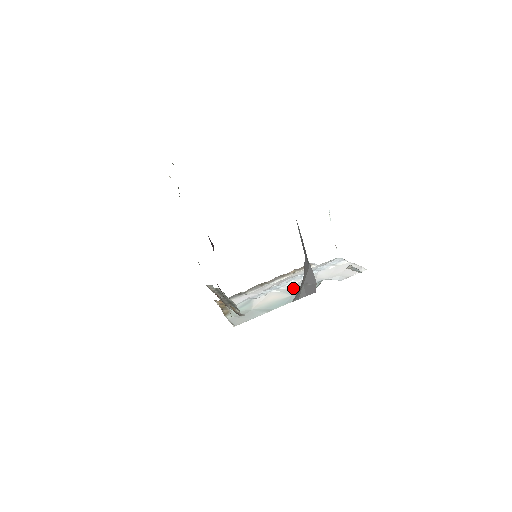
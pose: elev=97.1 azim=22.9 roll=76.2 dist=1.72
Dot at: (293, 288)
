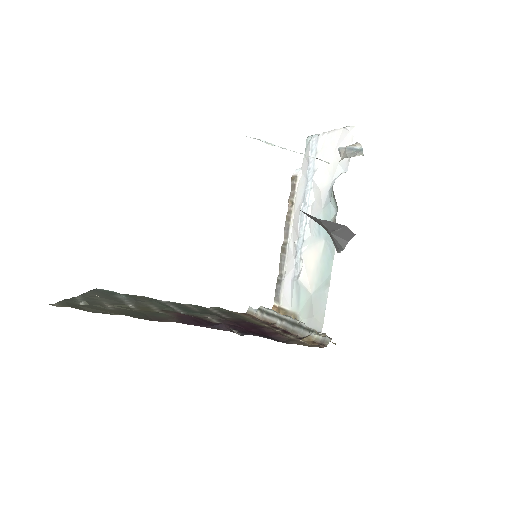
Dot at: (315, 228)
